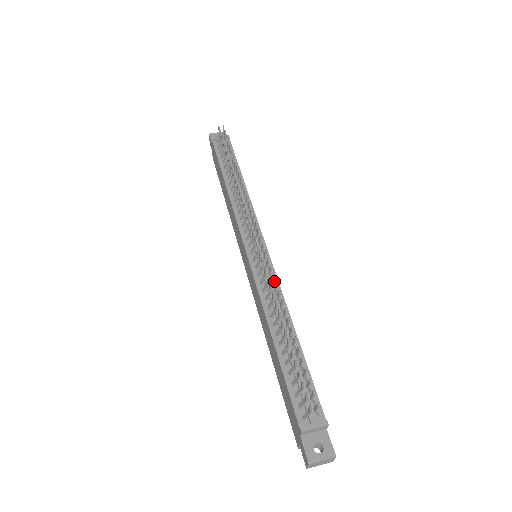
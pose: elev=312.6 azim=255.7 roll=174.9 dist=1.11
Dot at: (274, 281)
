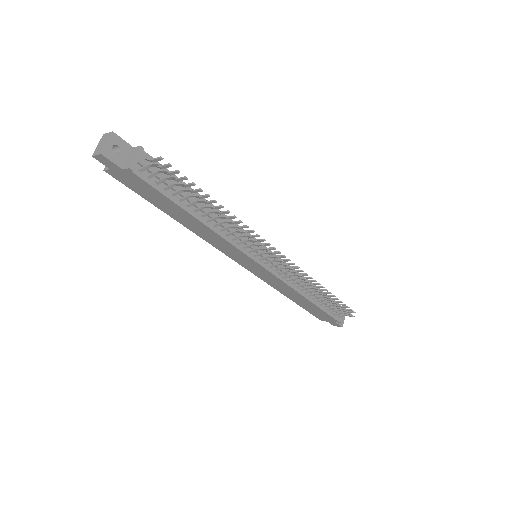
Dot at: occluded
